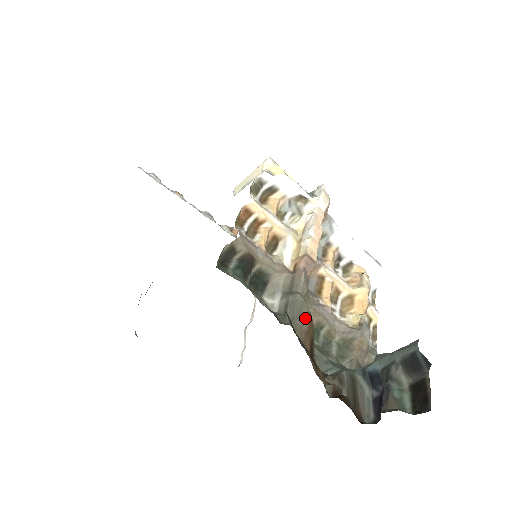
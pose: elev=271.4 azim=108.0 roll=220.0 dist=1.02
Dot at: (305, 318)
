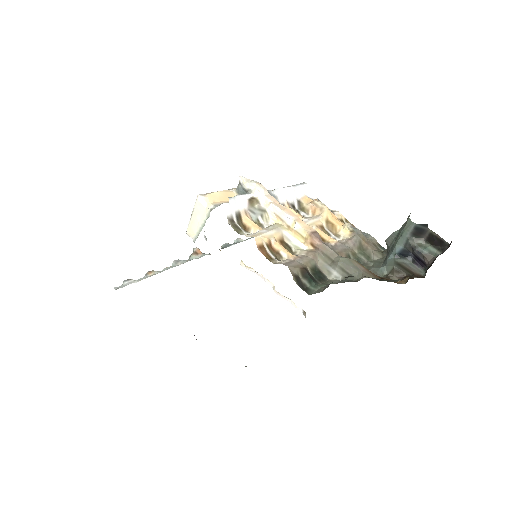
Dot at: (359, 266)
